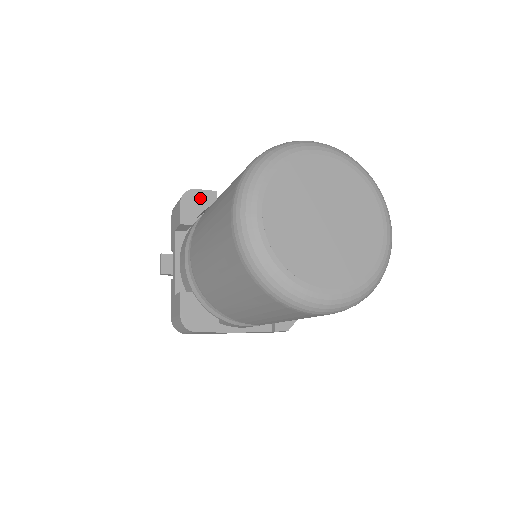
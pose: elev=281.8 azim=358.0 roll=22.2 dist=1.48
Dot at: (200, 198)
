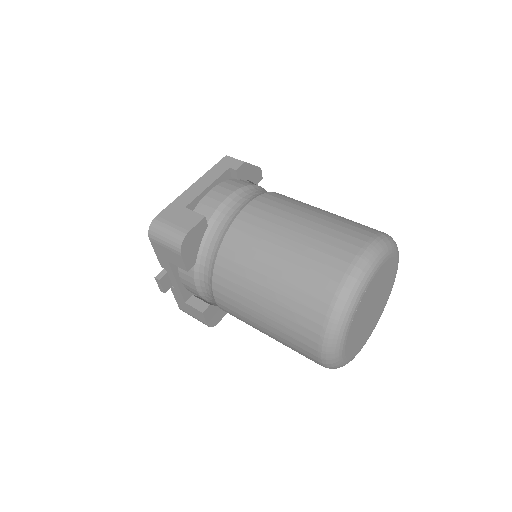
Dot at: (195, 236)
